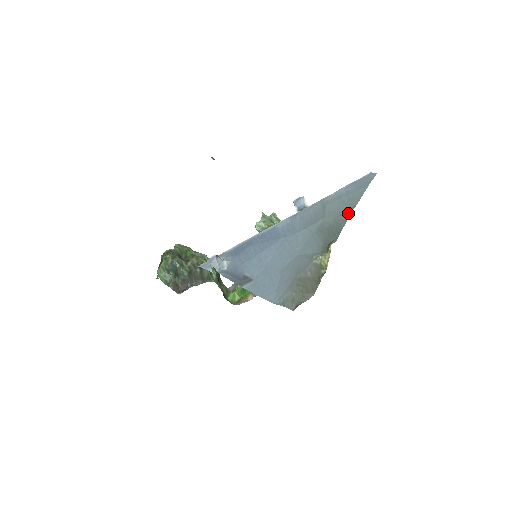
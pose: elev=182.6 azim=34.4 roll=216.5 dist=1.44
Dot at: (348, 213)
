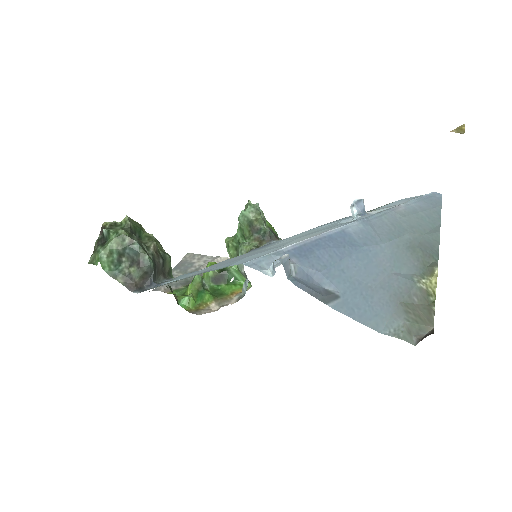
Dot at: (437, 233)
